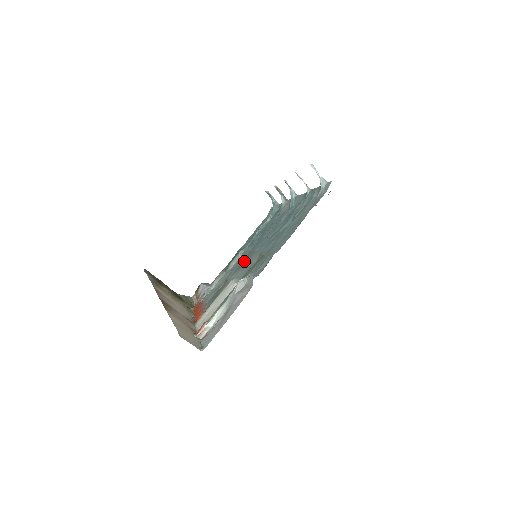
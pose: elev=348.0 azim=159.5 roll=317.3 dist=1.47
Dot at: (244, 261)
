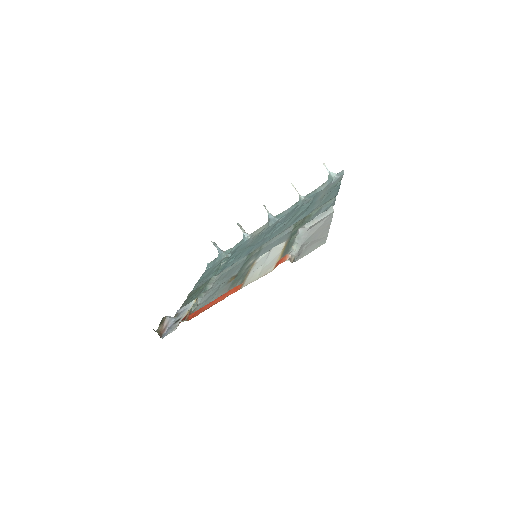
Dot at: (251, 256)
